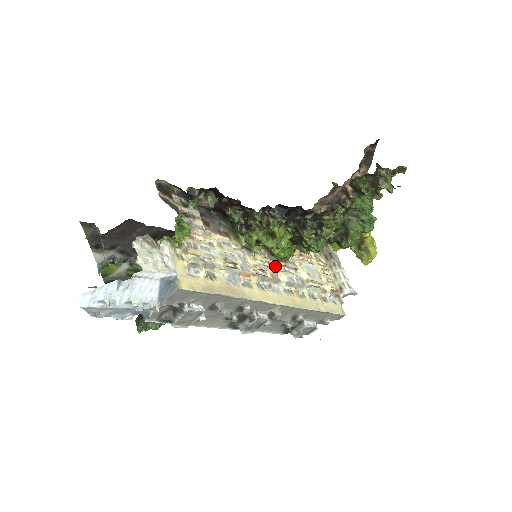
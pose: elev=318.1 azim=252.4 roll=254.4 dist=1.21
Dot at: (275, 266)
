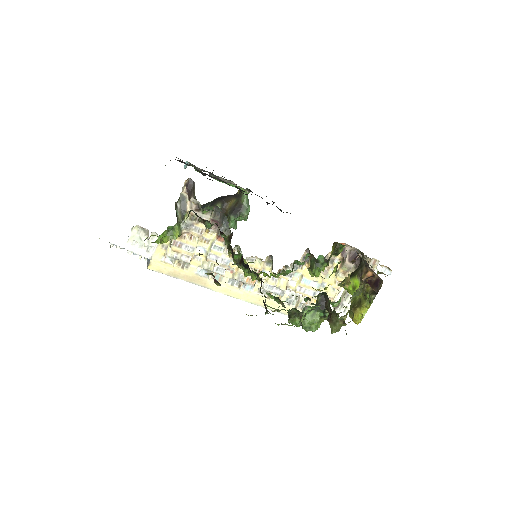
Dot at: (267, 271)
